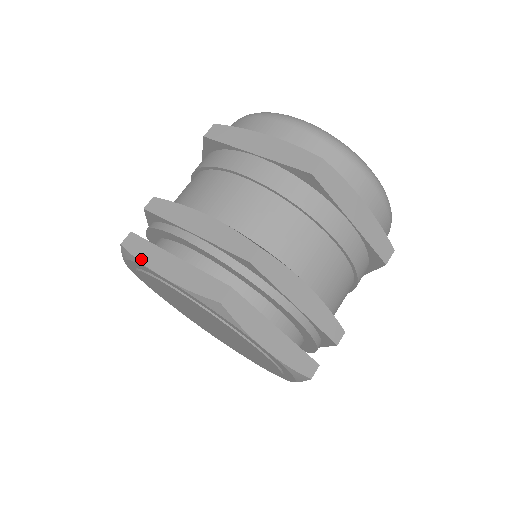
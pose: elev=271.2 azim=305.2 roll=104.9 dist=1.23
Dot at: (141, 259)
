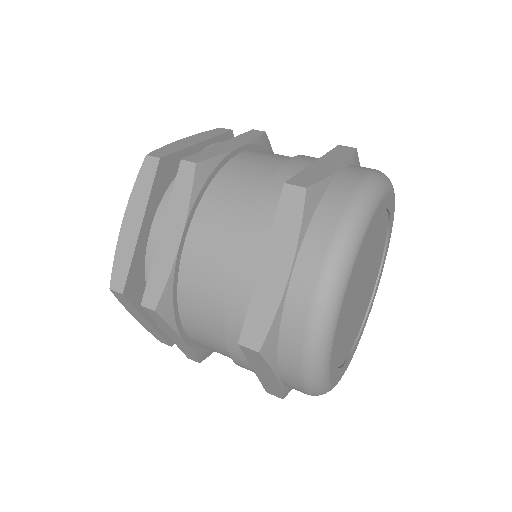
Dot at: (135, 188)
